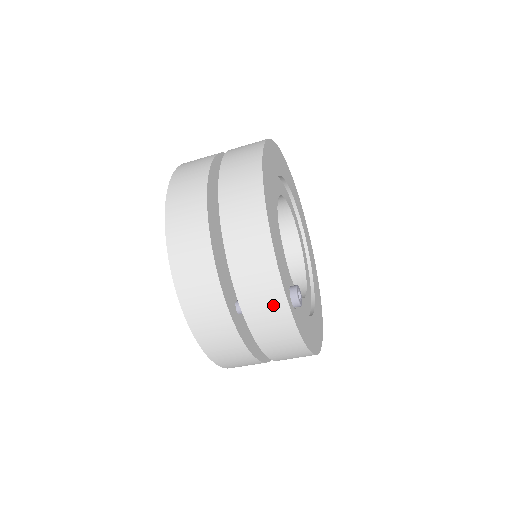
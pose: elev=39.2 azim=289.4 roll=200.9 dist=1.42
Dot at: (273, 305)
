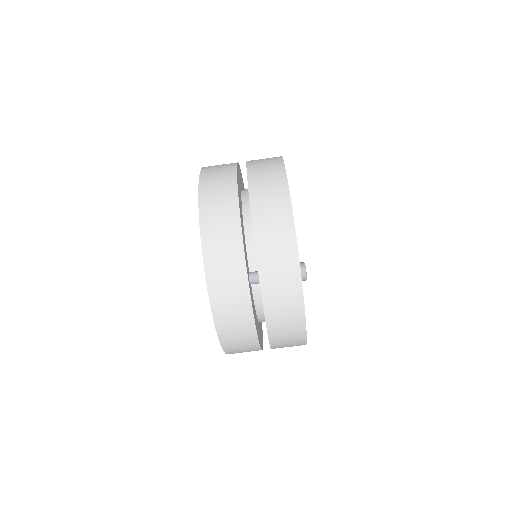
Dot at: (287, 270)
